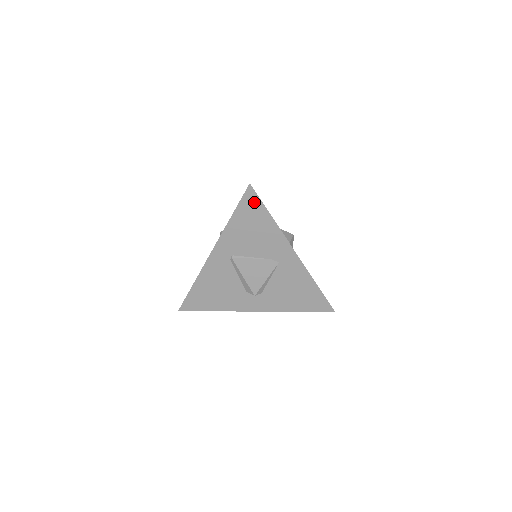
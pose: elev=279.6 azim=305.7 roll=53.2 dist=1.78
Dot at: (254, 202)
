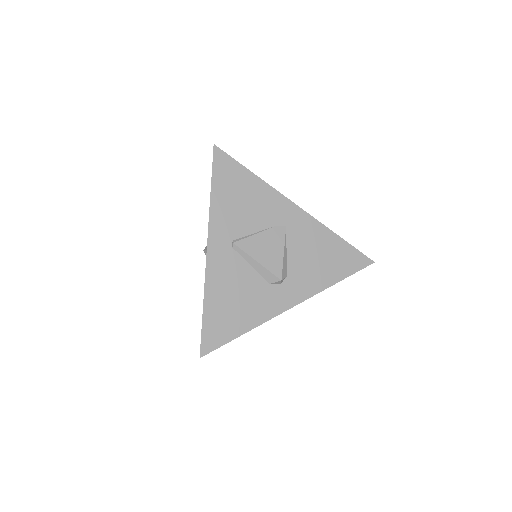
Dot at: (227, 164)
